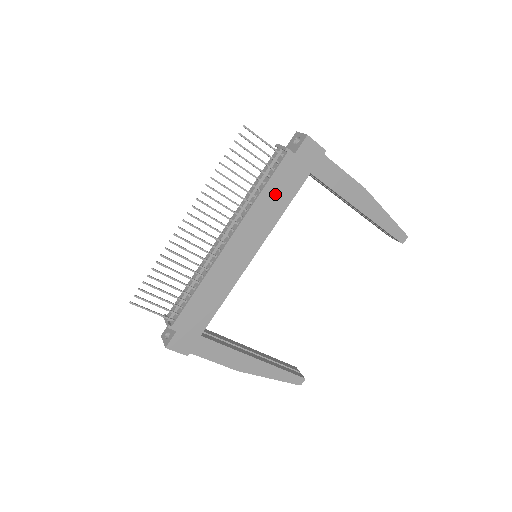
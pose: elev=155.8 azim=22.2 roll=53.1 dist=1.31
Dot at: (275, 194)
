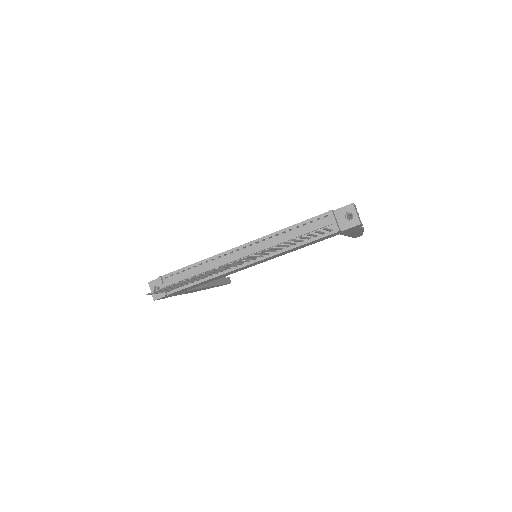
Dot at: (304, 245)
